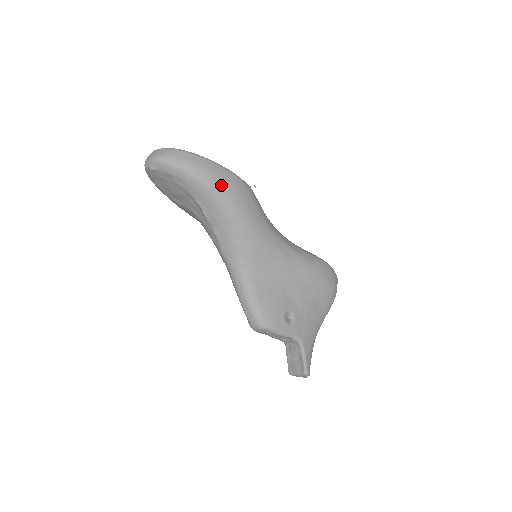
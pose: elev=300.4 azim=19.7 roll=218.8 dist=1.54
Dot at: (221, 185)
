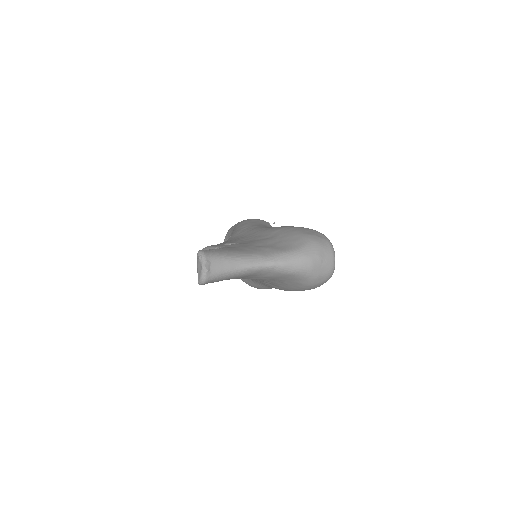
Dot at: occluded
